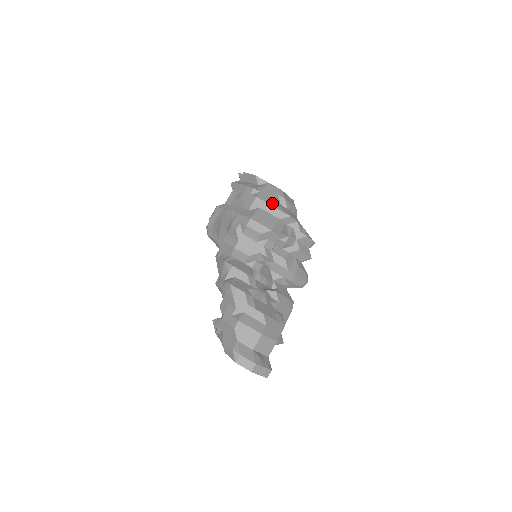
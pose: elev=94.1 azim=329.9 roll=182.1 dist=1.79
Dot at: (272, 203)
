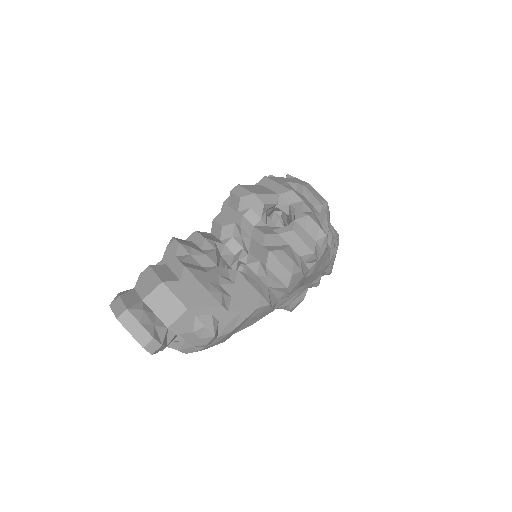
Dot at: (279, 182)
